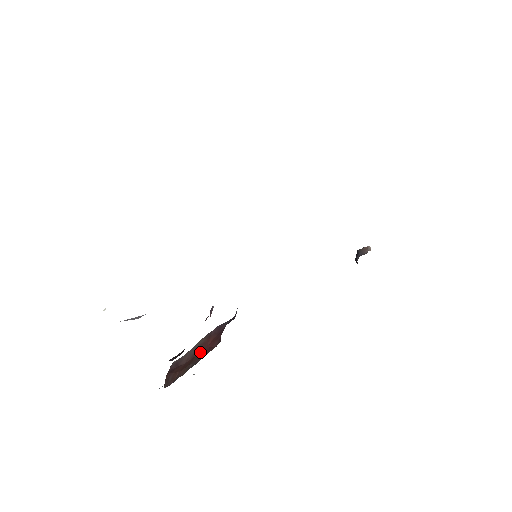
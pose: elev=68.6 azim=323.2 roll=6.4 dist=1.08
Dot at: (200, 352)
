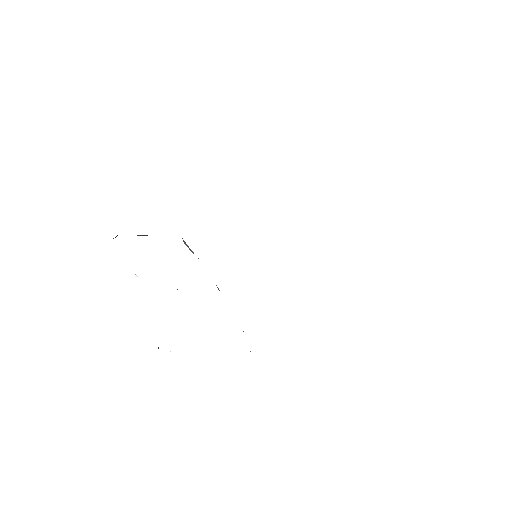
Dot at: occluded
